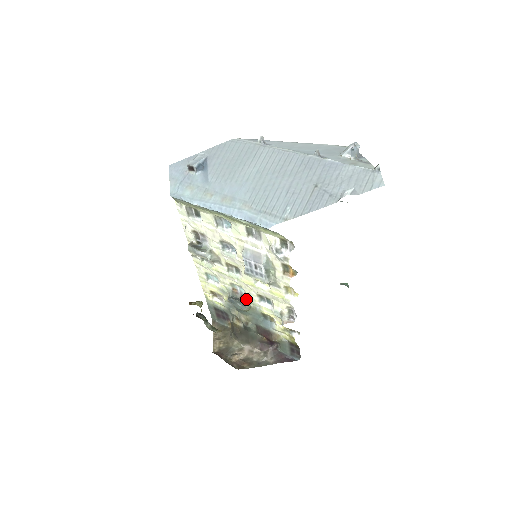
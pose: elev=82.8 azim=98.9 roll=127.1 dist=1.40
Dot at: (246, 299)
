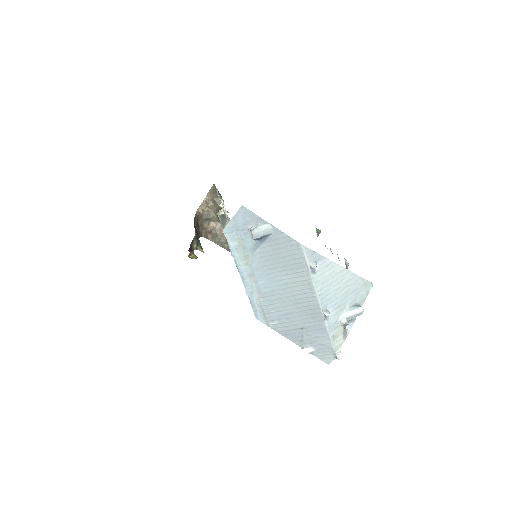
Dot at: occluded
